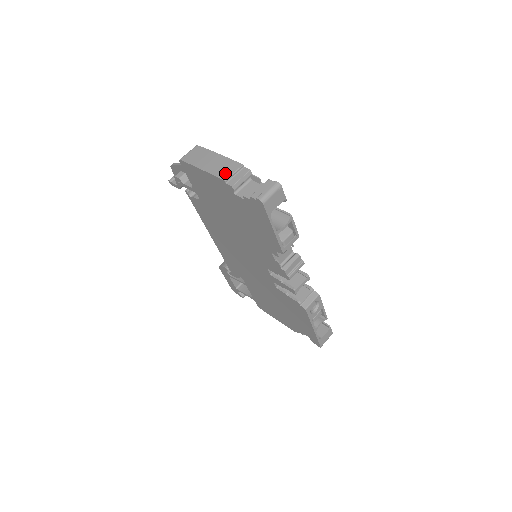
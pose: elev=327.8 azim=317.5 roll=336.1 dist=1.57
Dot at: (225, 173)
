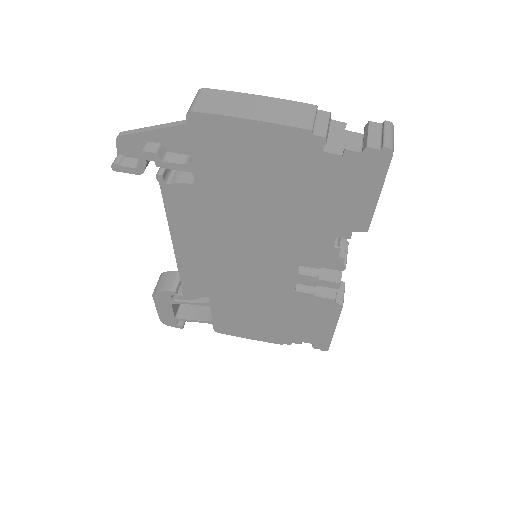
Dot at: (301, 119)
